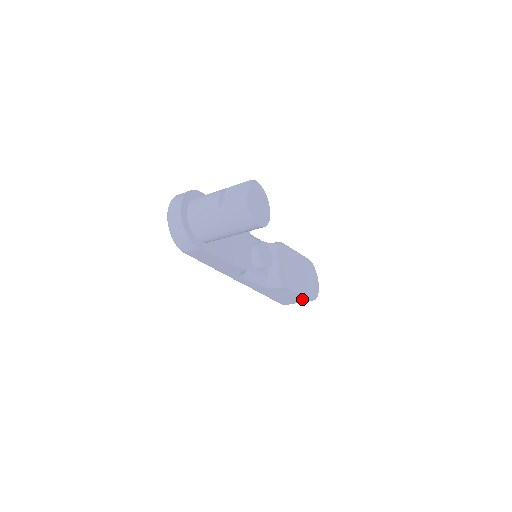
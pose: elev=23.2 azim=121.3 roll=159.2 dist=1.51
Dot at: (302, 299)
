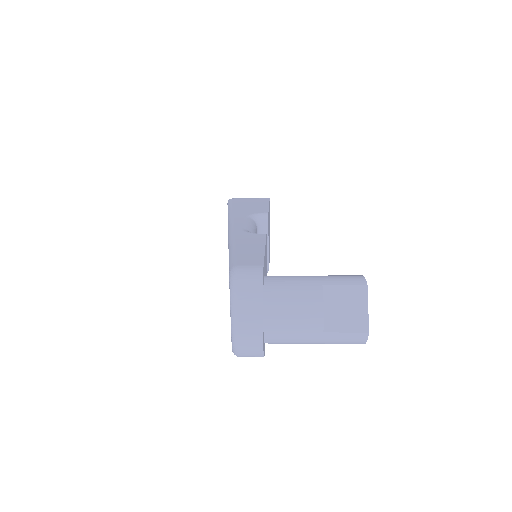
Dot at: occluded
